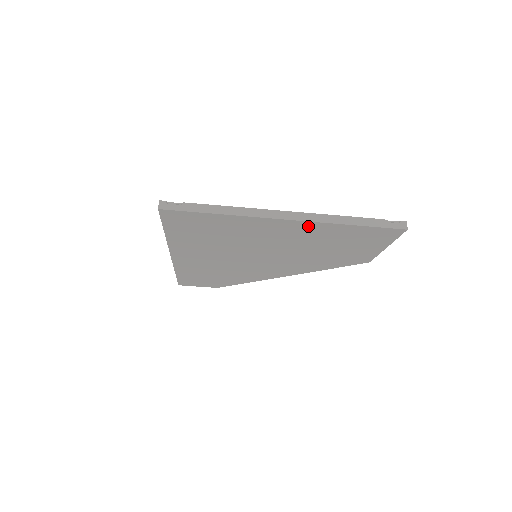
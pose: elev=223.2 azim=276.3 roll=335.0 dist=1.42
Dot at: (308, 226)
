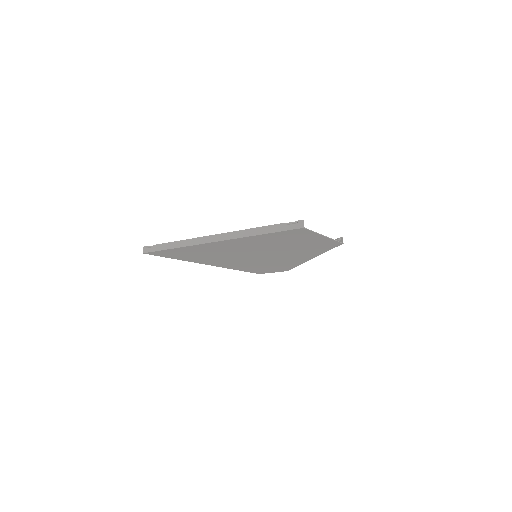
Dot at: (236, 241)
